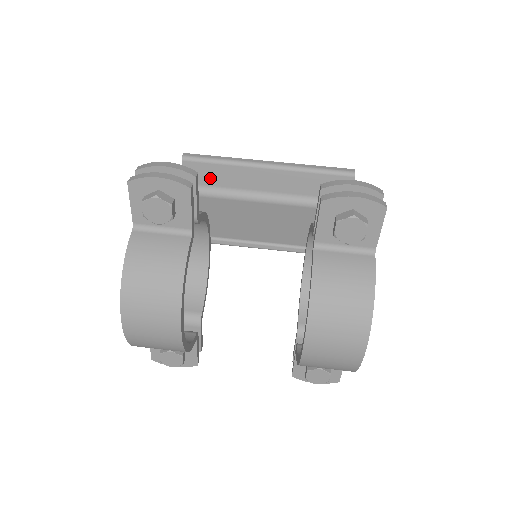
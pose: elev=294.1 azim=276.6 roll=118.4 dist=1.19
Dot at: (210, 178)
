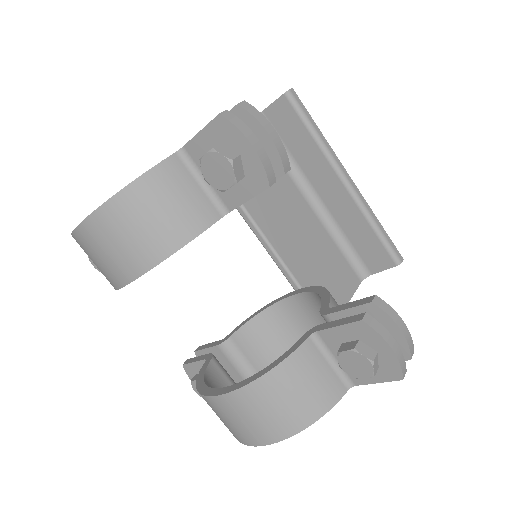
Dot at: (290, 134)
